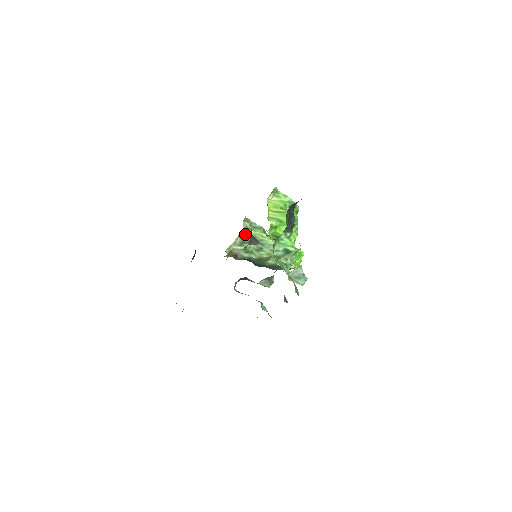
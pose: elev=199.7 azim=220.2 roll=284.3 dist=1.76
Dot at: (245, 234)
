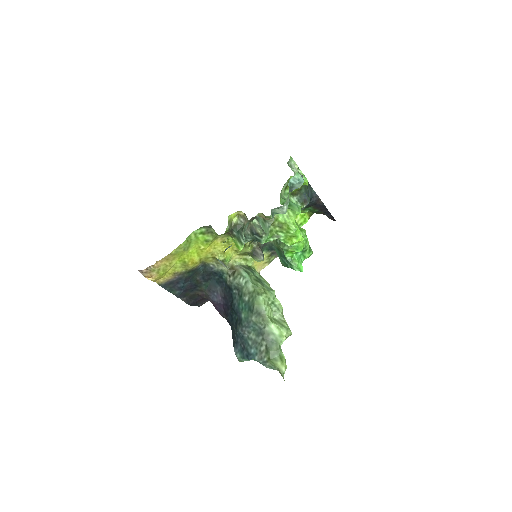
Dot at: (253, 269)
